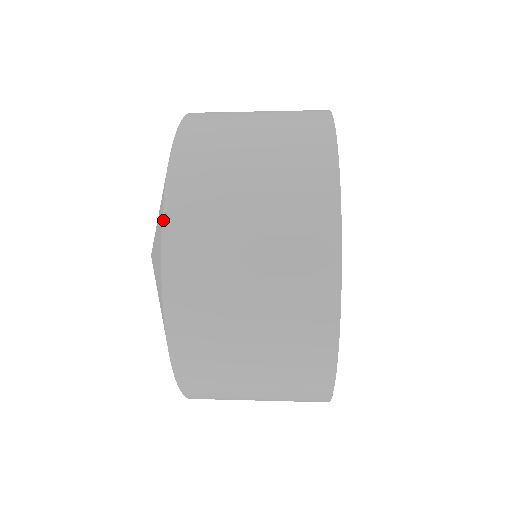
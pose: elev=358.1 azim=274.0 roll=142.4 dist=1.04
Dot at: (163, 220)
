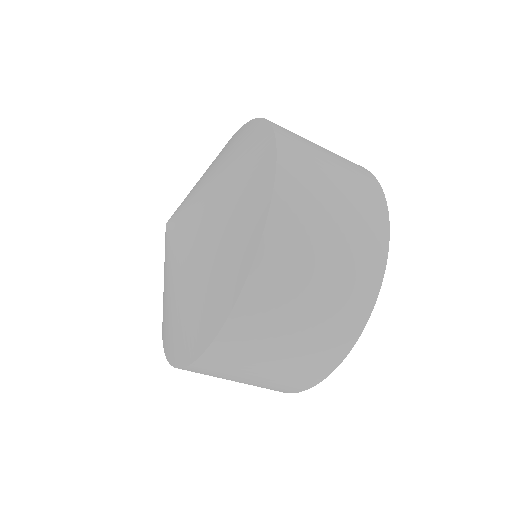
Dot at: (269, 213)
